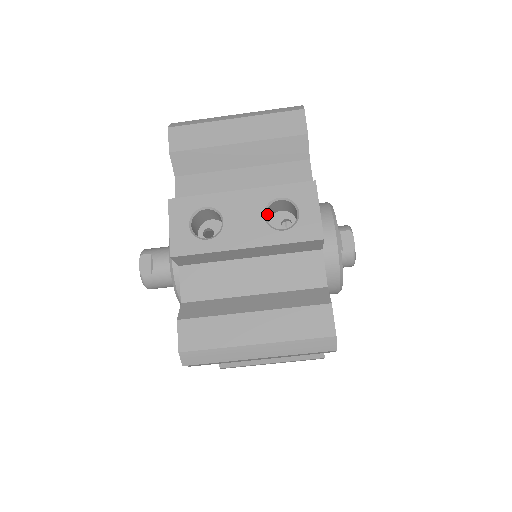
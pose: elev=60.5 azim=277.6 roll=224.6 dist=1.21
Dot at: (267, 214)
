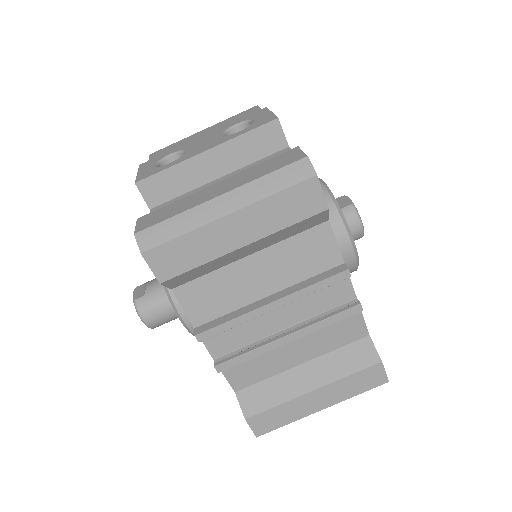
Dot at: occluded
